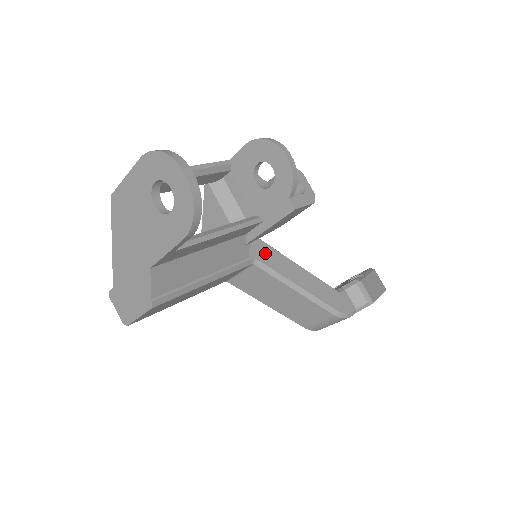
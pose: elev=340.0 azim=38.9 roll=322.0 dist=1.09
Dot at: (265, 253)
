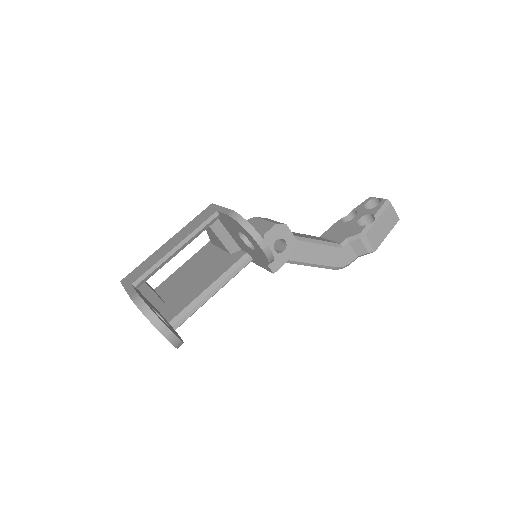
Dot at: occluded
